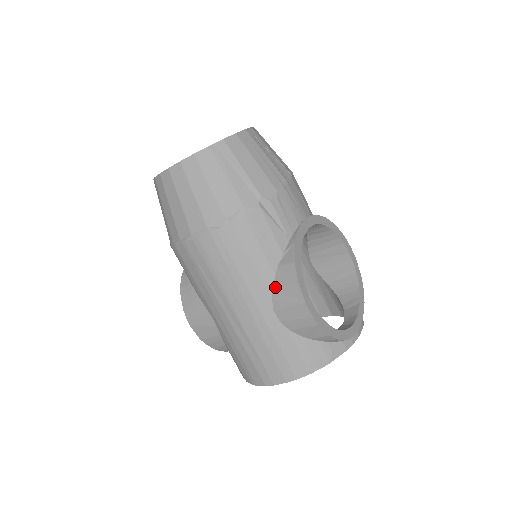
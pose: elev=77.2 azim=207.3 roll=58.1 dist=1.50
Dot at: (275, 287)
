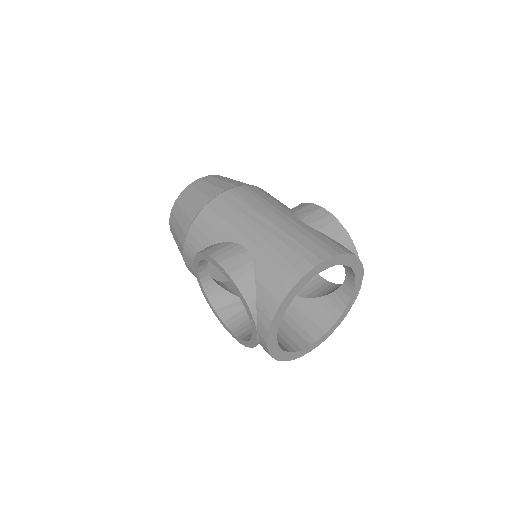
Dot at: (295, 211)
